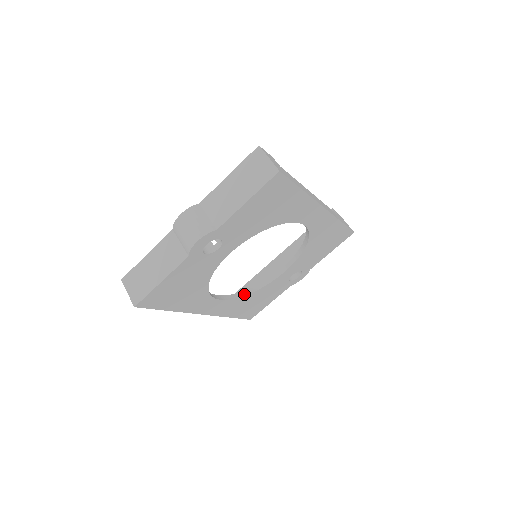
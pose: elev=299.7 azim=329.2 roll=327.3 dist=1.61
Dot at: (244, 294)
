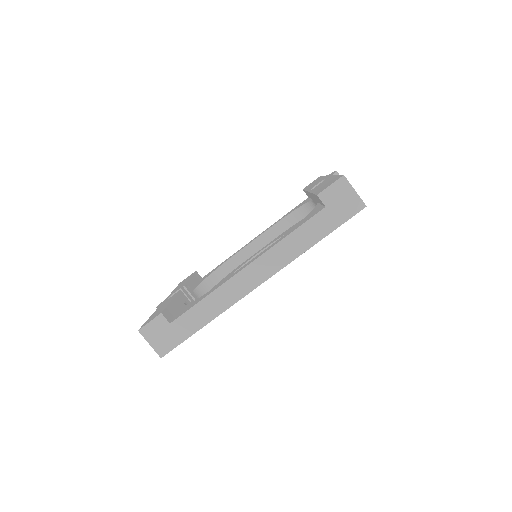
Dot at: occluded
